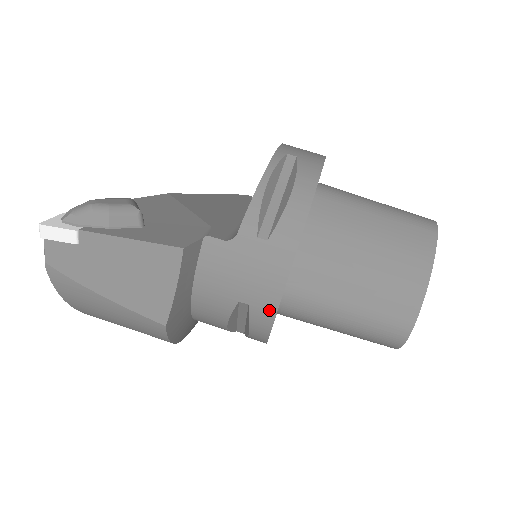
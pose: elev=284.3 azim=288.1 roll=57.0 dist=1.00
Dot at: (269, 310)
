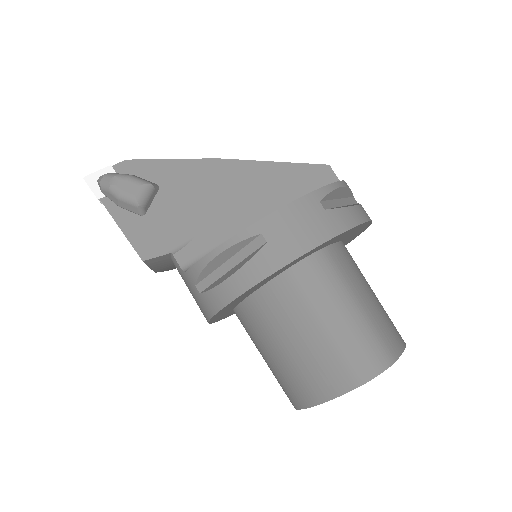
Dot at: occluded
